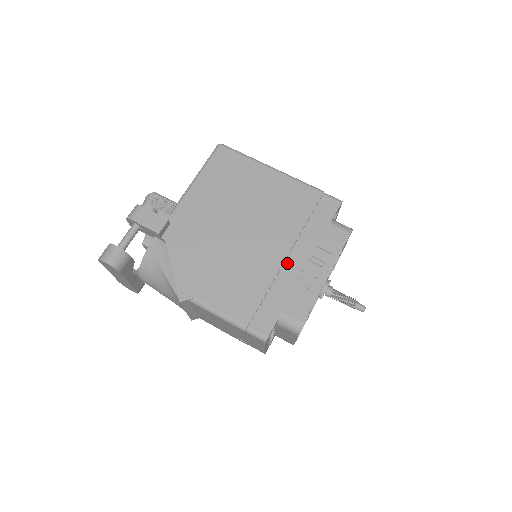
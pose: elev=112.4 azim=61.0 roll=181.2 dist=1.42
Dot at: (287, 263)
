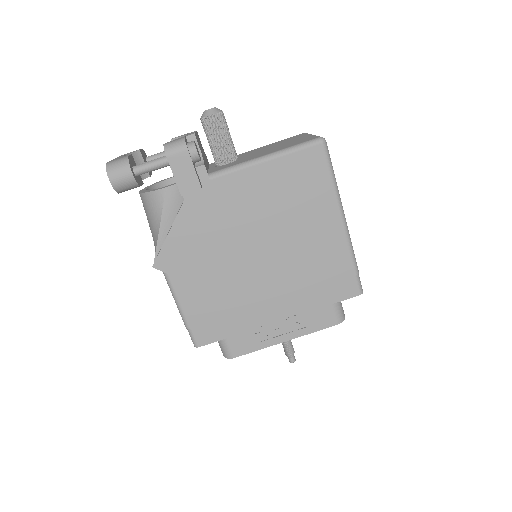
Dot at: (267, 306)
